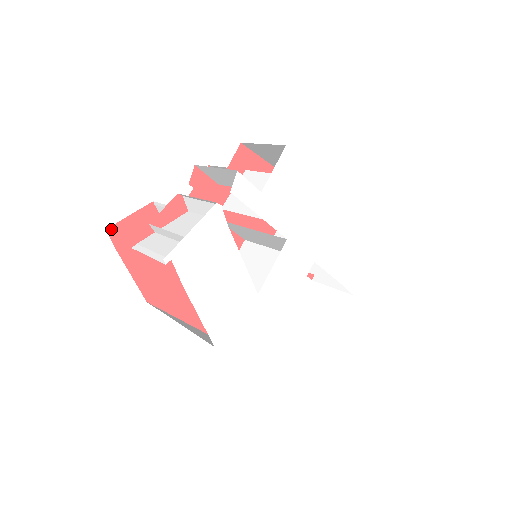
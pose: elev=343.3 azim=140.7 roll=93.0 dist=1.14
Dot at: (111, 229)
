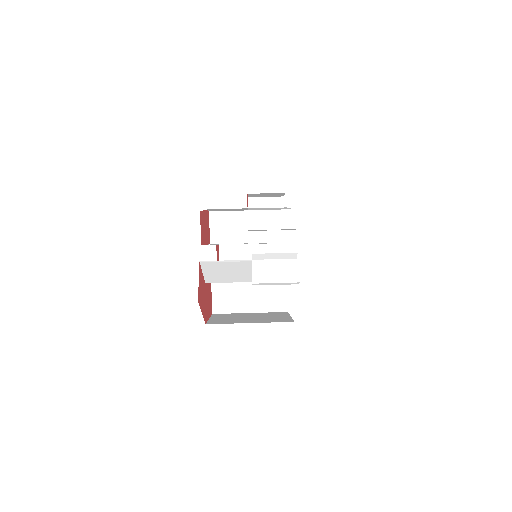
Dot at: (198, 298)
